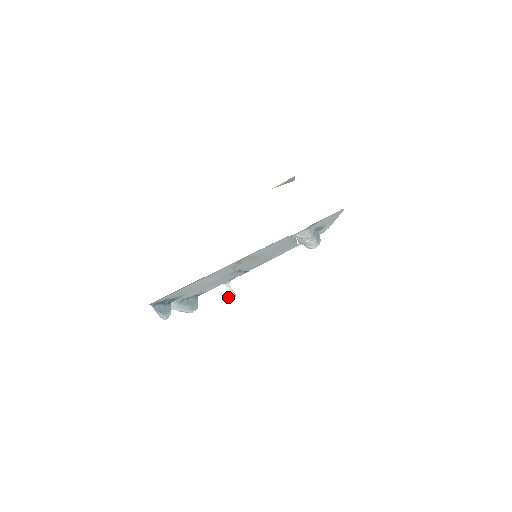
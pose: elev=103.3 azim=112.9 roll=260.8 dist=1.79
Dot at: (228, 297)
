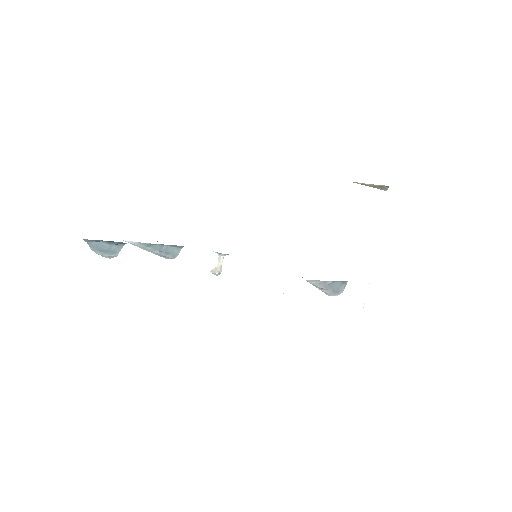
Dot at: (212, 270)
